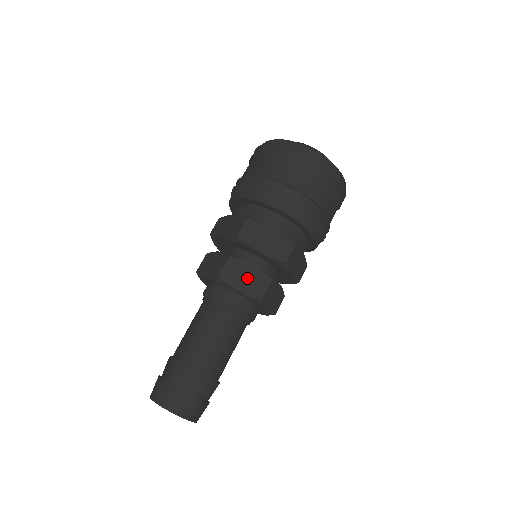
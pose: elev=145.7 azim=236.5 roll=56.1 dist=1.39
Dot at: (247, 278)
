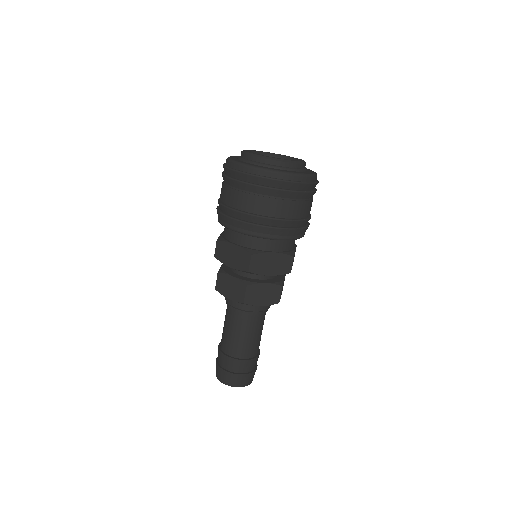
Dot at: (231, 288)
